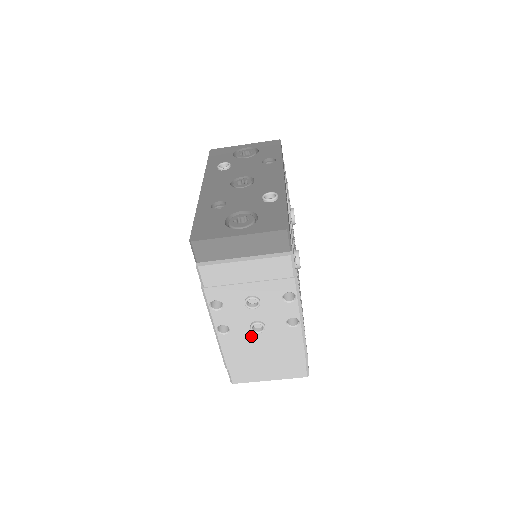
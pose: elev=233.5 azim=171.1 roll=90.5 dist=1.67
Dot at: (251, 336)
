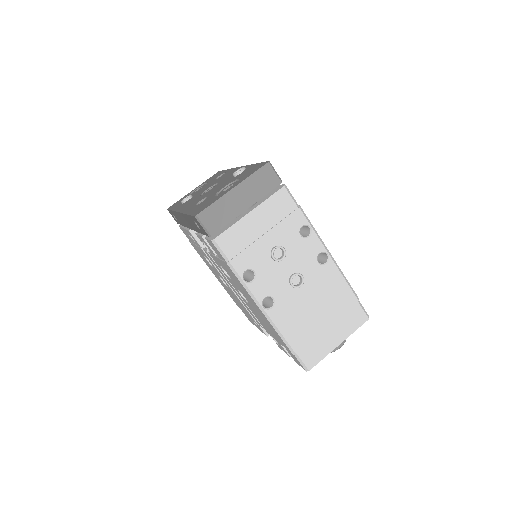
Dot at: (296, 296)
